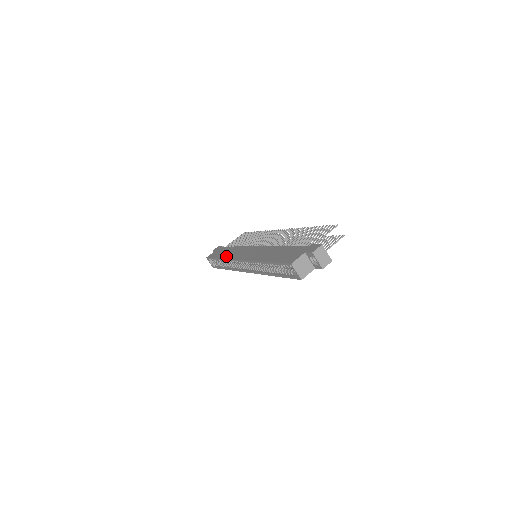
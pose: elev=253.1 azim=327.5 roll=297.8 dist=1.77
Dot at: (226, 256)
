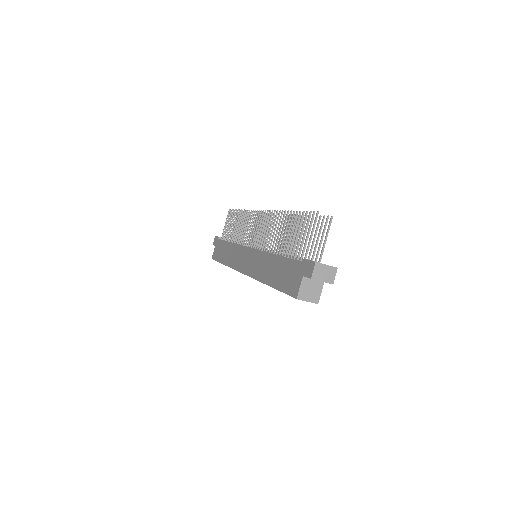
Dot at: (228, 262)
